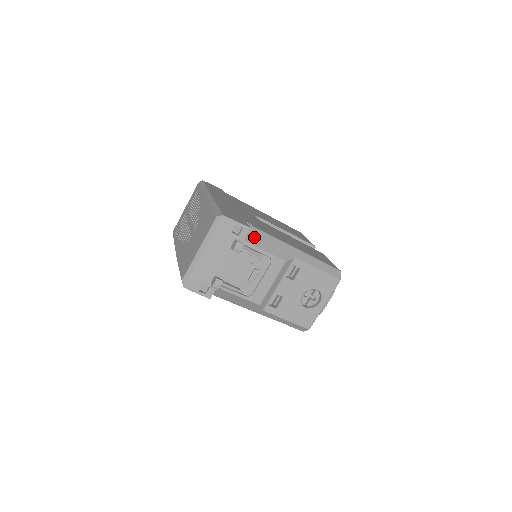
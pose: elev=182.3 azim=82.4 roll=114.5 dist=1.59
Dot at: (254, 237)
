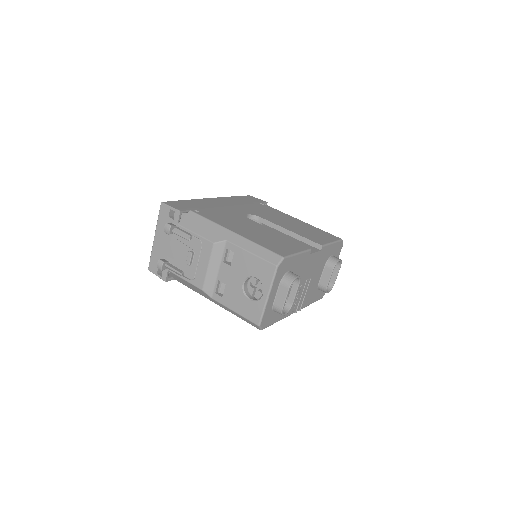
Dot at: (191, 221)
